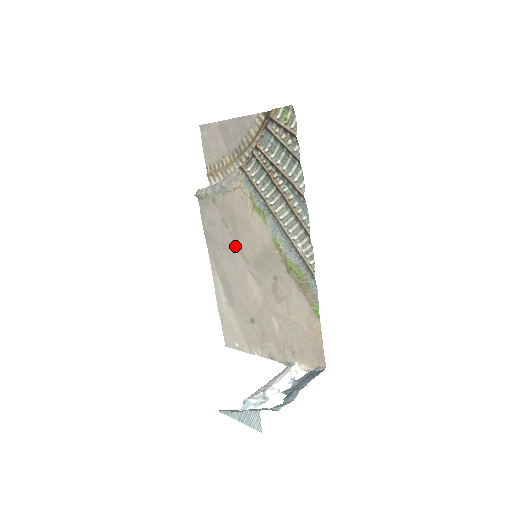
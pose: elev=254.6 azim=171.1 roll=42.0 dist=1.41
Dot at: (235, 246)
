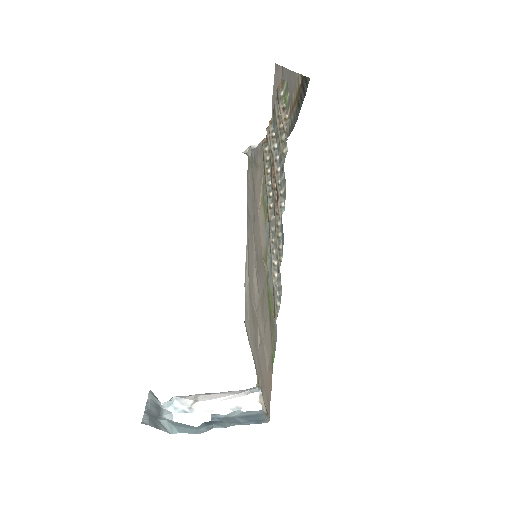
Dot at: occluded
